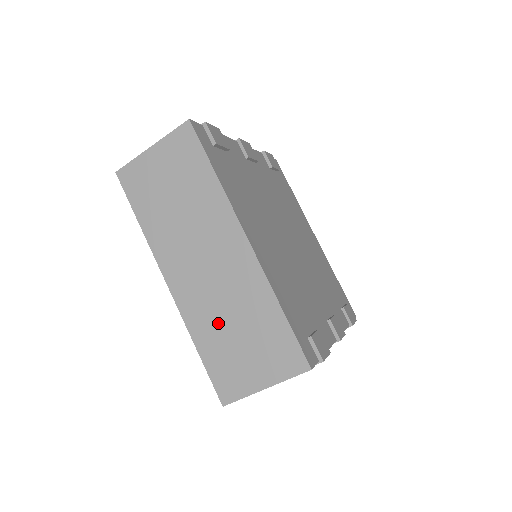
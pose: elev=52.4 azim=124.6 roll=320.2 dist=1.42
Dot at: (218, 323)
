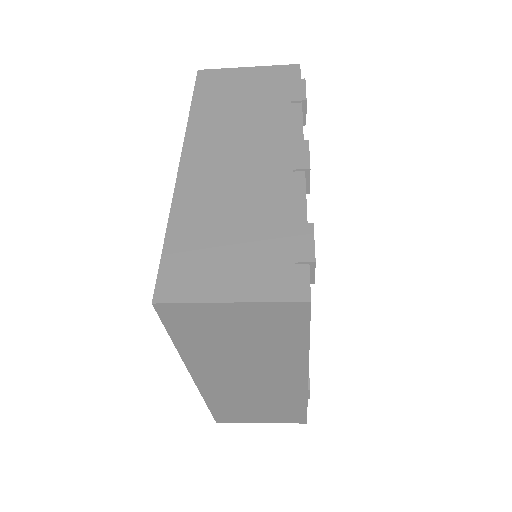
Dot at: (239, 401)
